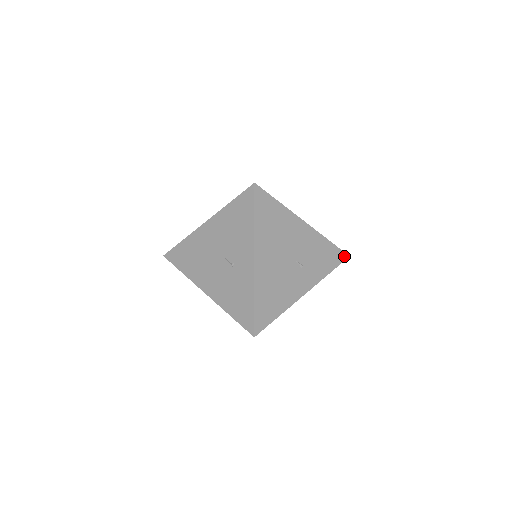
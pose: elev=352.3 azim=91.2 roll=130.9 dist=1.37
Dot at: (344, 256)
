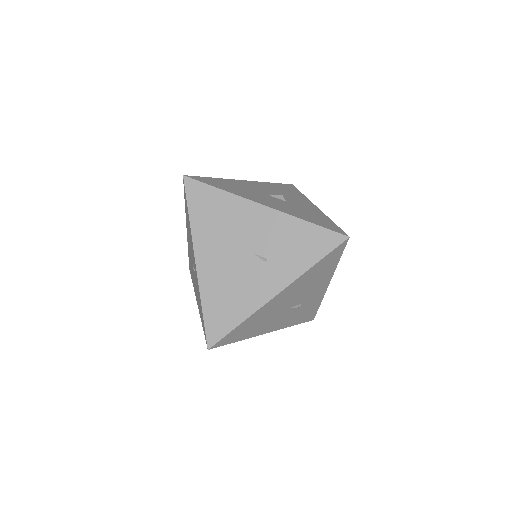
Dot at: (339, 238)
